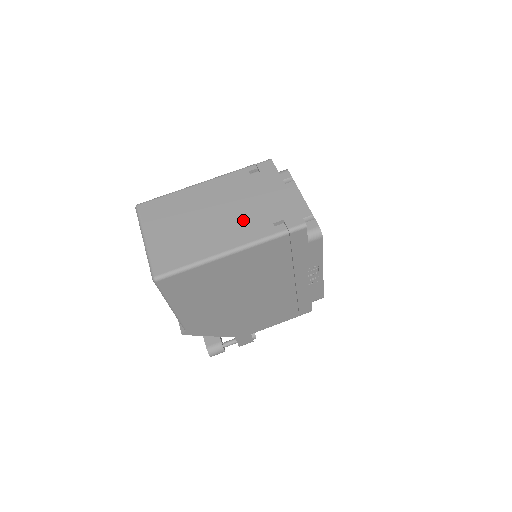
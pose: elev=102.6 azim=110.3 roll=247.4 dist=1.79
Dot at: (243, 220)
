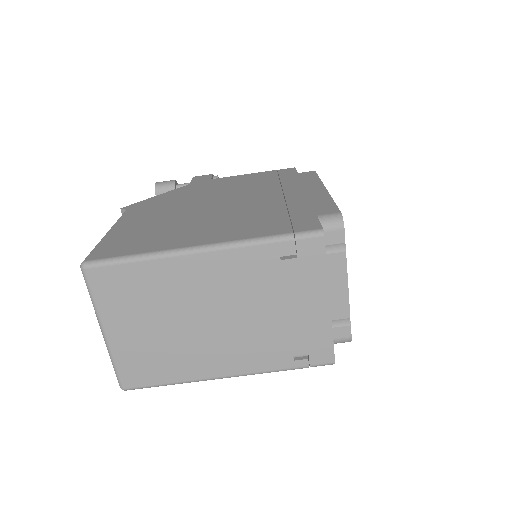
Dot at: (252, 339)
